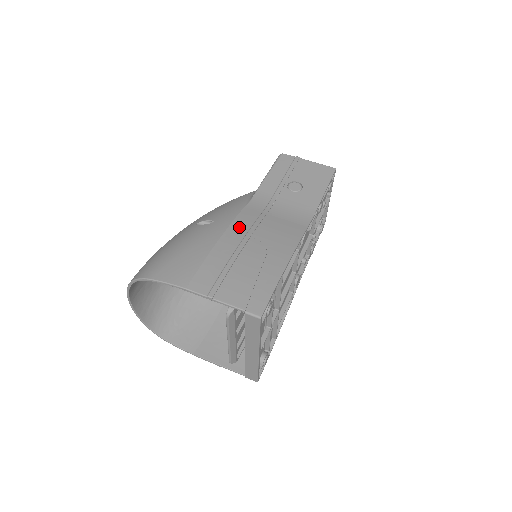
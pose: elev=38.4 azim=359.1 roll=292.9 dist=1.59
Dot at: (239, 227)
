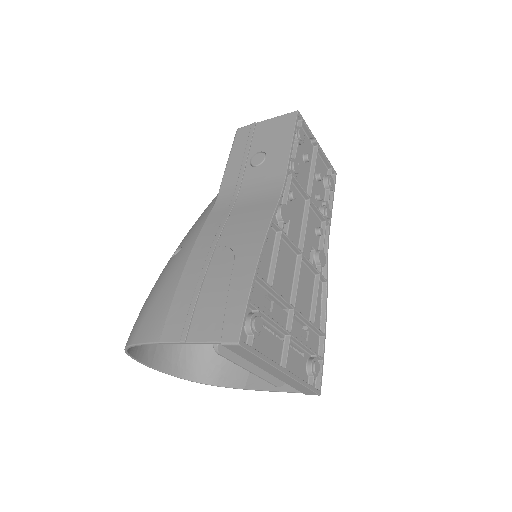
Dot at: (204, 241)
